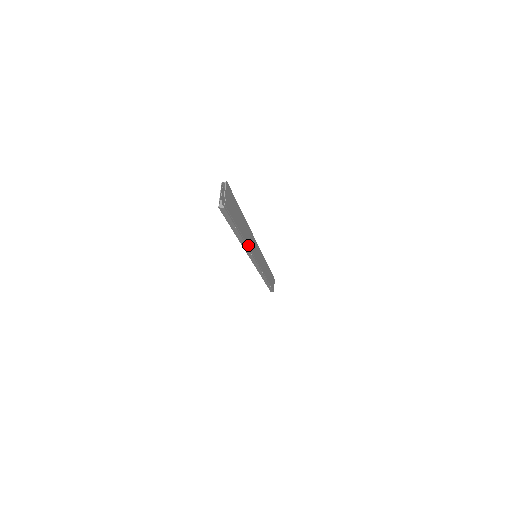
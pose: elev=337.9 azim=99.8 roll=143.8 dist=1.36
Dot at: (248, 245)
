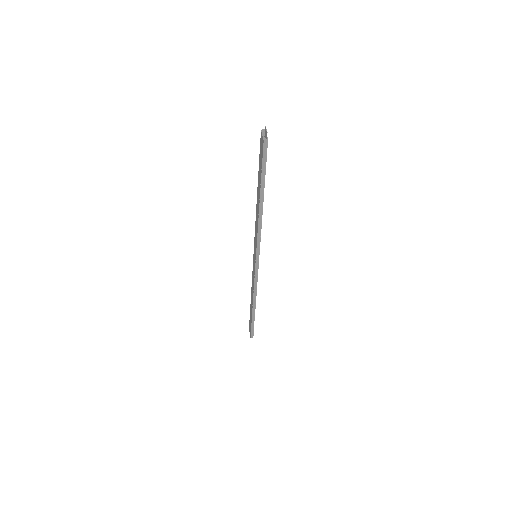
Dot at: (261, 220)
